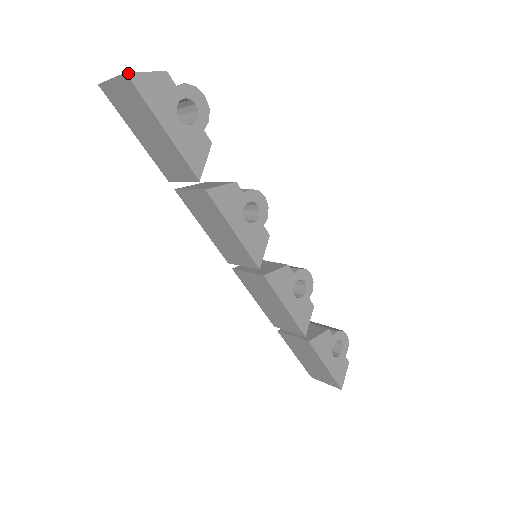
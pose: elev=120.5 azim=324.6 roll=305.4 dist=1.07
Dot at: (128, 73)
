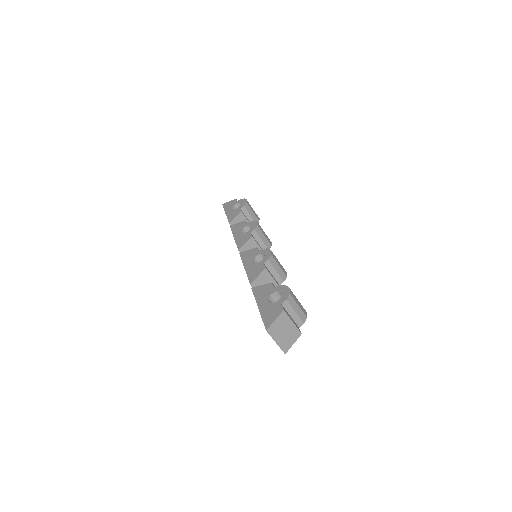
Dot at: occluded
